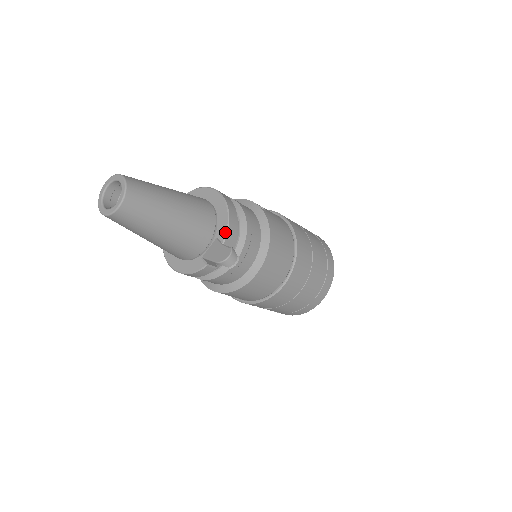
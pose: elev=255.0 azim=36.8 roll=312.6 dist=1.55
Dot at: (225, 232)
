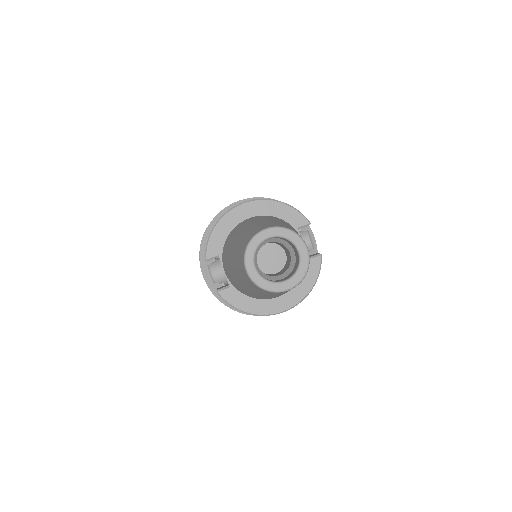
Dot at: (299, 214)
